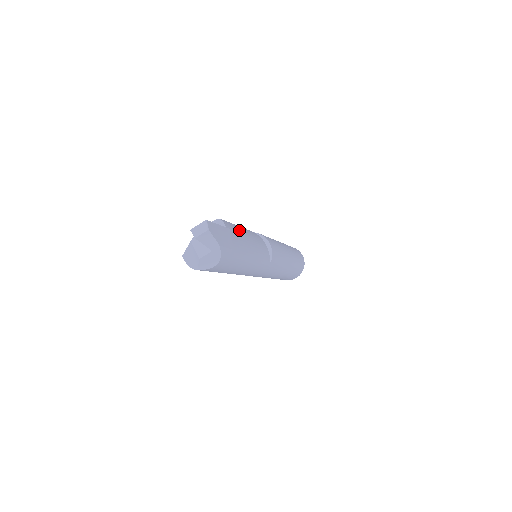
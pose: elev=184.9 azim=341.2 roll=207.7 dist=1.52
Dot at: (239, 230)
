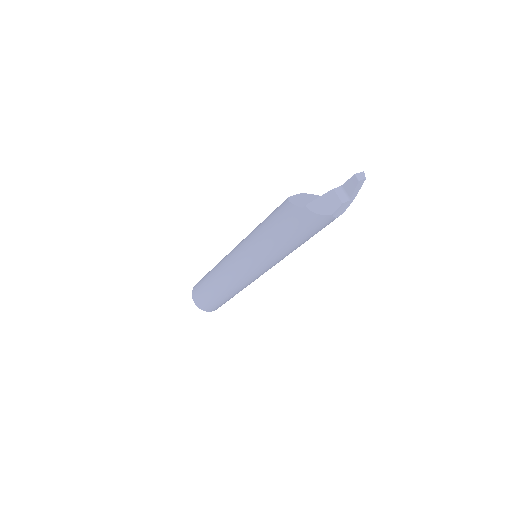
Dot at: occluded
